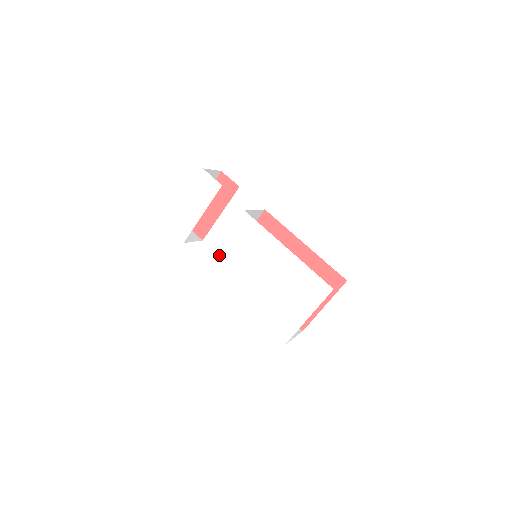
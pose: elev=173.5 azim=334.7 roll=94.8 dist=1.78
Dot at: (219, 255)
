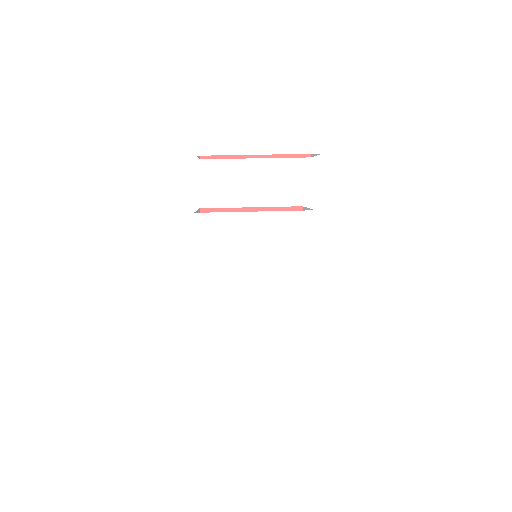
Dot at: (229, 223)
